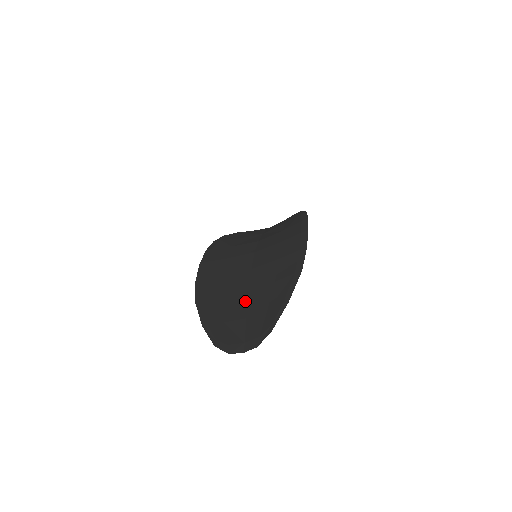
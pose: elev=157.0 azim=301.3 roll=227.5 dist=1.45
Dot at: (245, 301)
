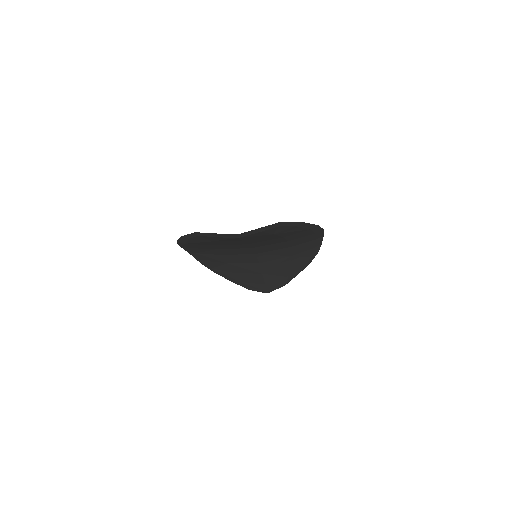
Dot at: occluded
